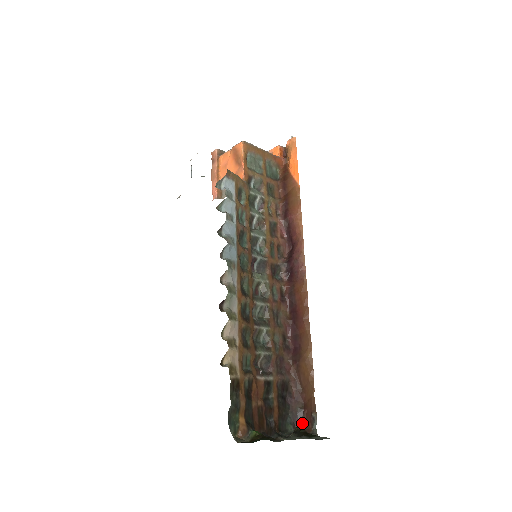
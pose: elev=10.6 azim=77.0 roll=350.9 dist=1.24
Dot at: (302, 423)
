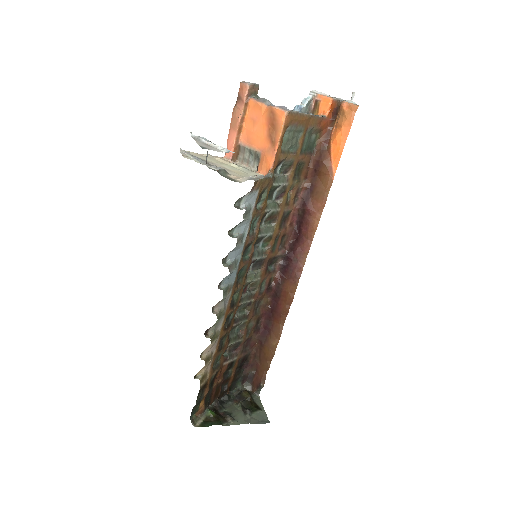
Dot at: (250, 381)
